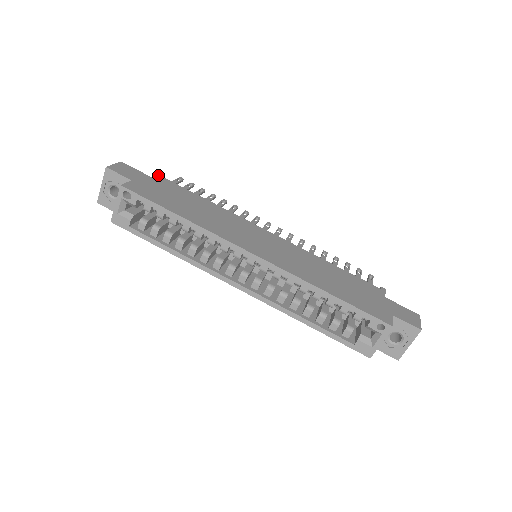
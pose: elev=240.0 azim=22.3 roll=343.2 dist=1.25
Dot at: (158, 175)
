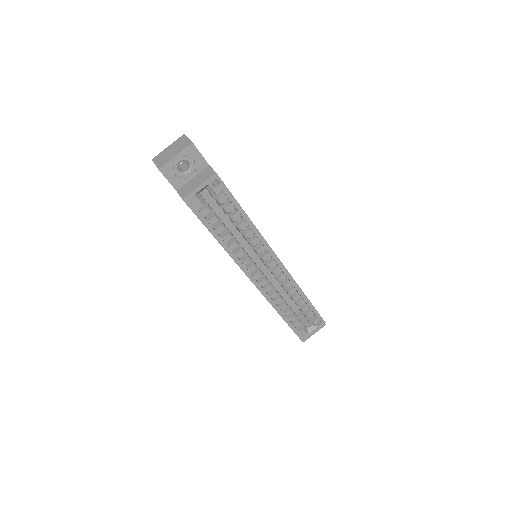
Dot at: occluded
